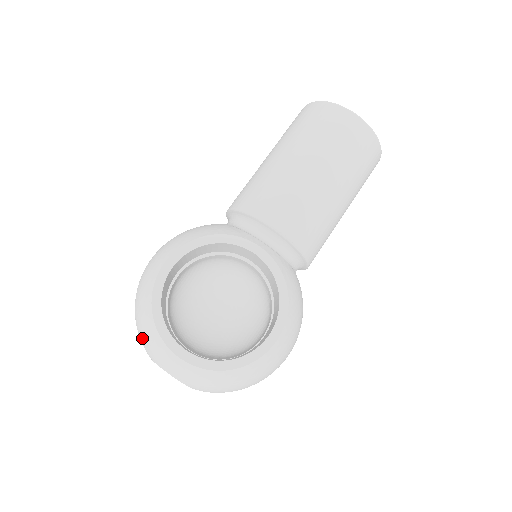
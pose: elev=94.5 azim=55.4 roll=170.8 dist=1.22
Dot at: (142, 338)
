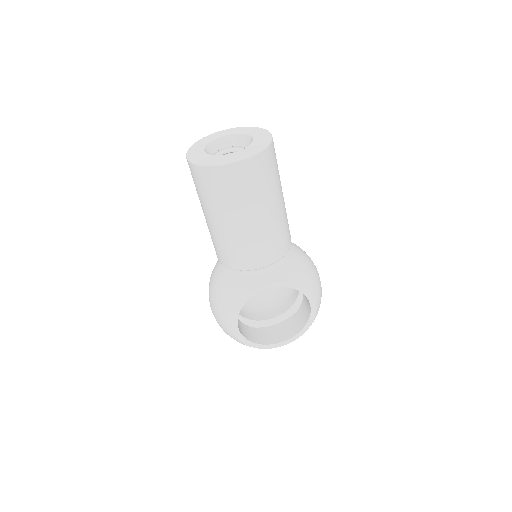
Dot at: occluded
